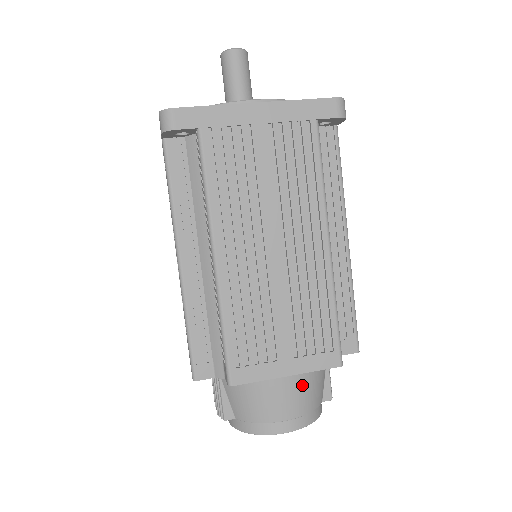
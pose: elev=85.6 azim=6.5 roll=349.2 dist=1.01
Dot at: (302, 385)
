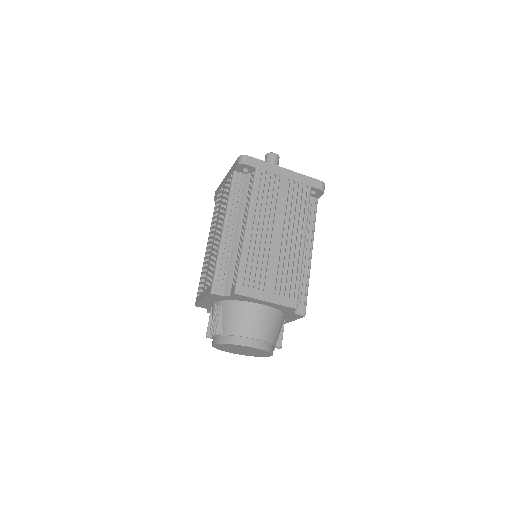
Dot at: (270, 320)
